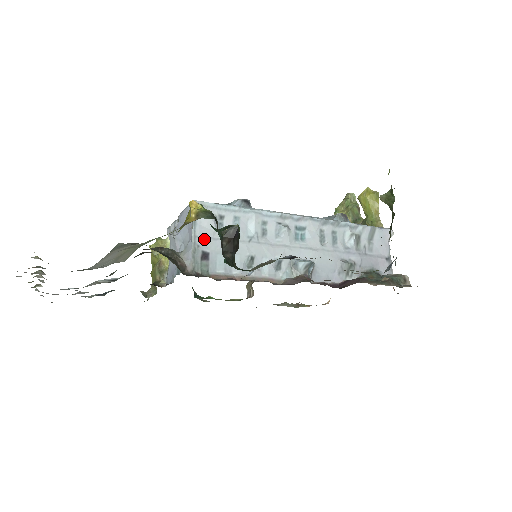
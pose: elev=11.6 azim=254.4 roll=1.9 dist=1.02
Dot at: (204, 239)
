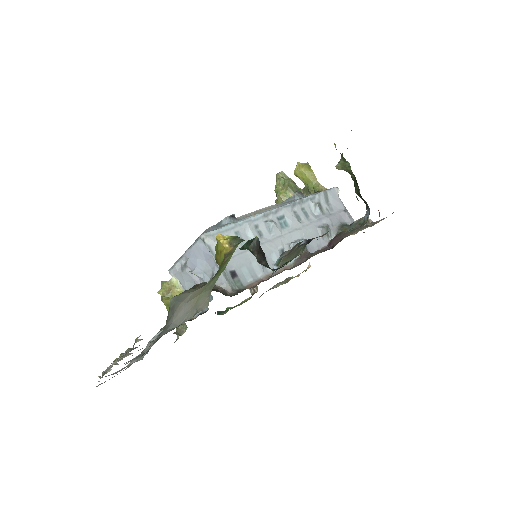
Dot at: occluded
